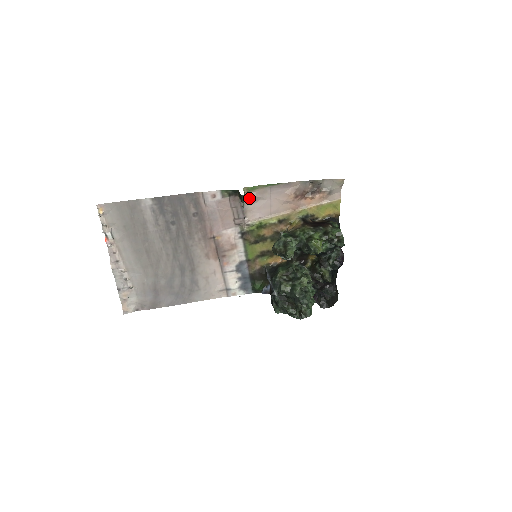
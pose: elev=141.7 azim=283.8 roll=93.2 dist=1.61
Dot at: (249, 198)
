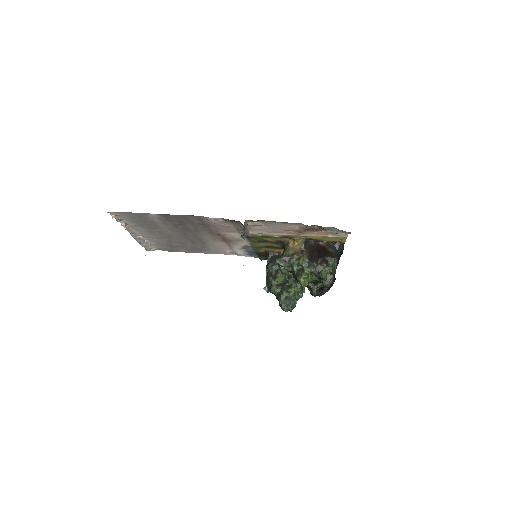
Dot at: (252, 224)
